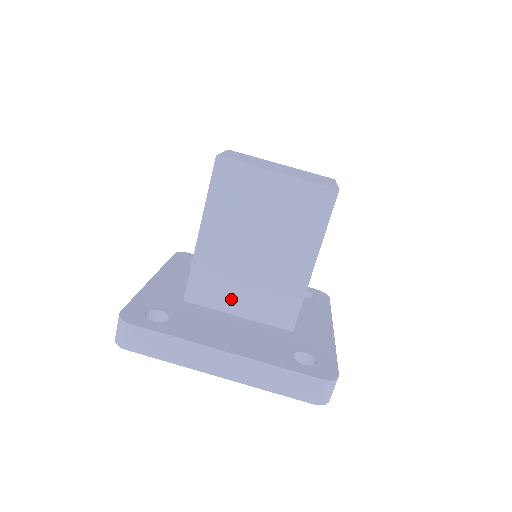
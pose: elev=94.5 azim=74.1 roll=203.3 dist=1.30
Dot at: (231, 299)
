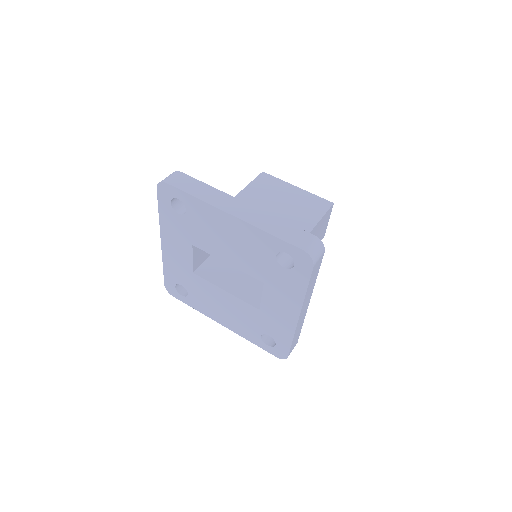
Dot at: occluded
